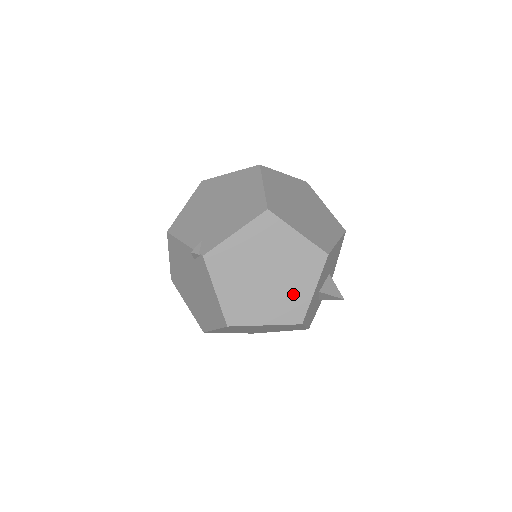
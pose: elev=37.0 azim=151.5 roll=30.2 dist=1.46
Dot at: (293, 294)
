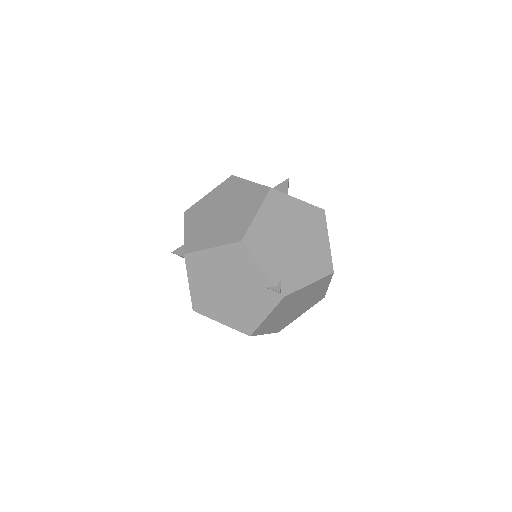
Dot at: (292, 317)
